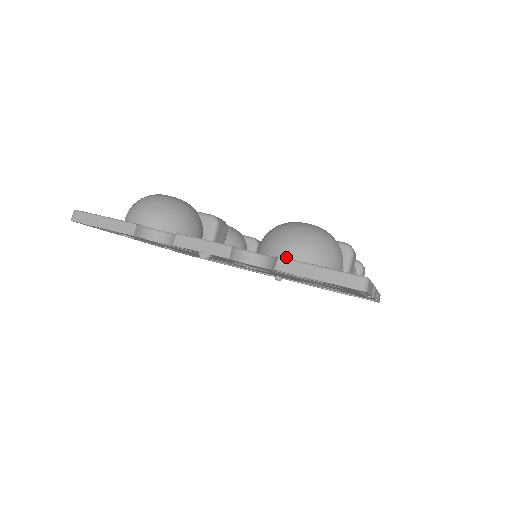
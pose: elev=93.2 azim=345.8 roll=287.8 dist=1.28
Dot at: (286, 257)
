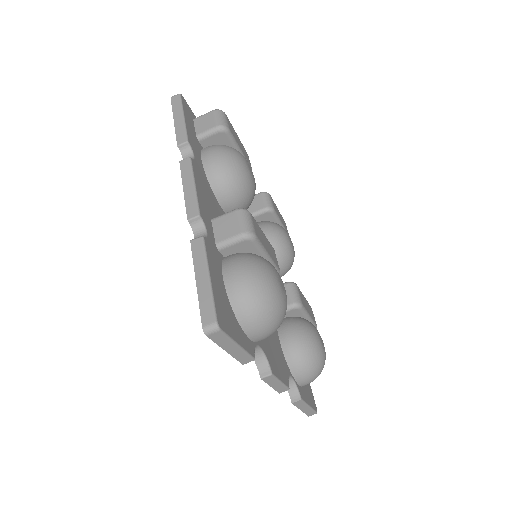
Dot at: (300, 384)
